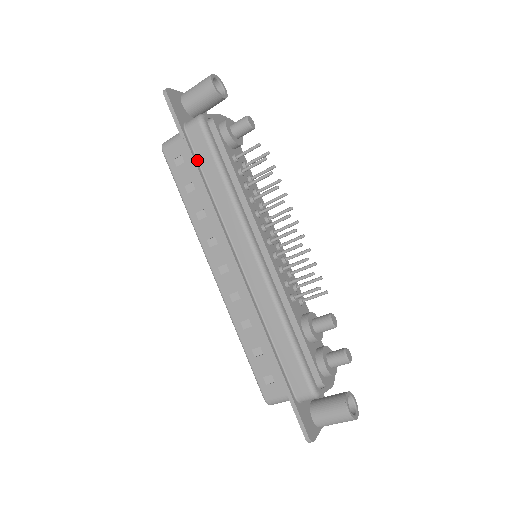
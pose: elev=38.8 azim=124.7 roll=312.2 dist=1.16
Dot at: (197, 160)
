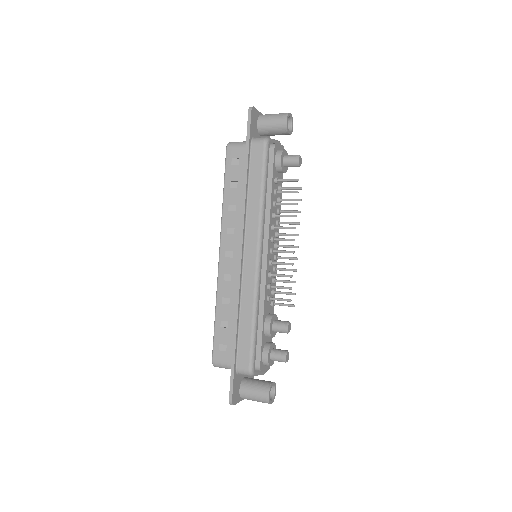
Dot at: (249, 168)
